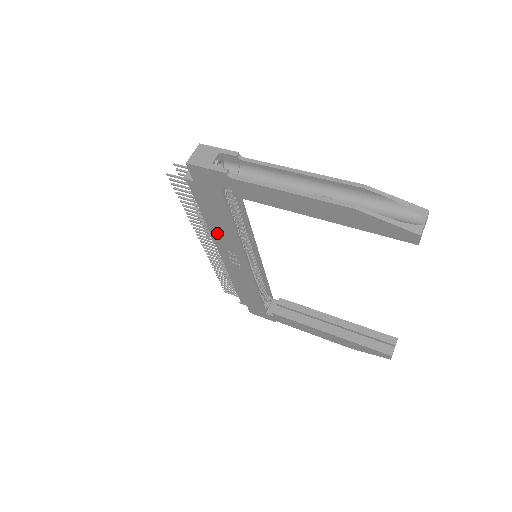
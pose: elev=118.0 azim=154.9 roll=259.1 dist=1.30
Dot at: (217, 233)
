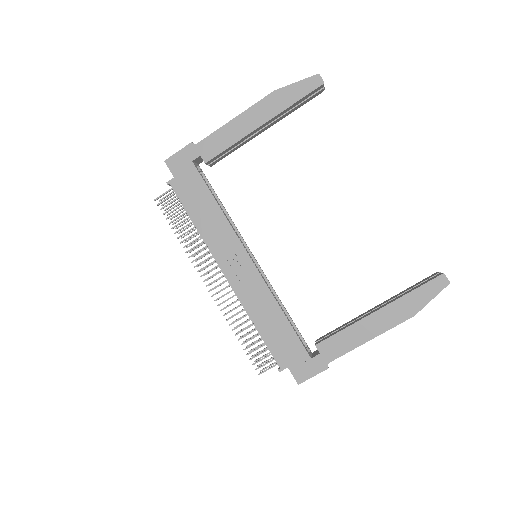
Dot at: (211, 236)
